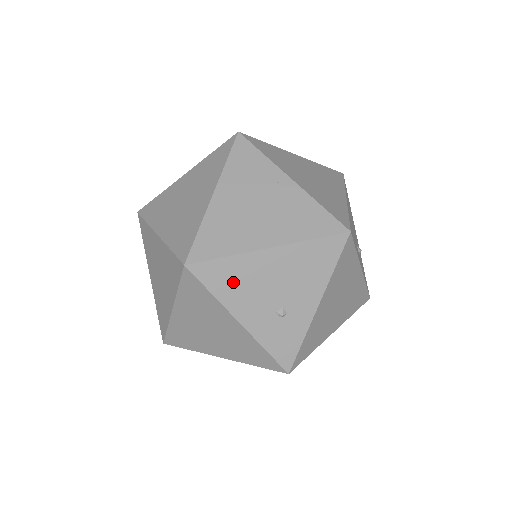
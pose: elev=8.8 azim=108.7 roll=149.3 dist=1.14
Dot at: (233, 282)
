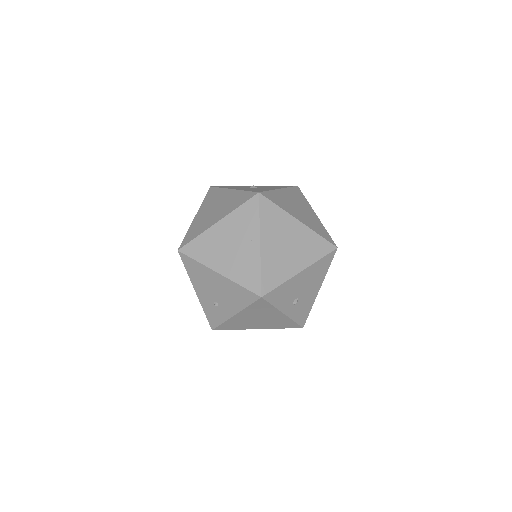
Dot at: (197, 274)
